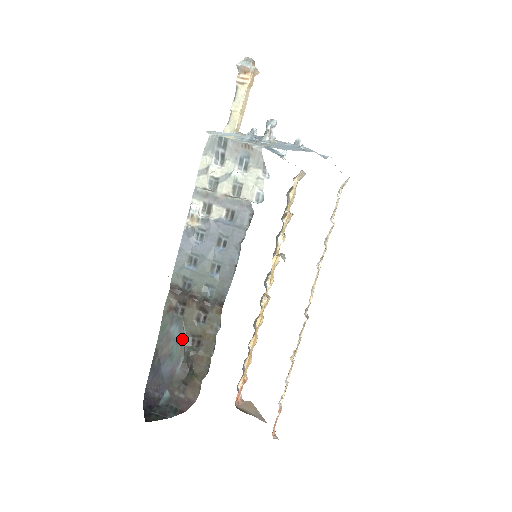
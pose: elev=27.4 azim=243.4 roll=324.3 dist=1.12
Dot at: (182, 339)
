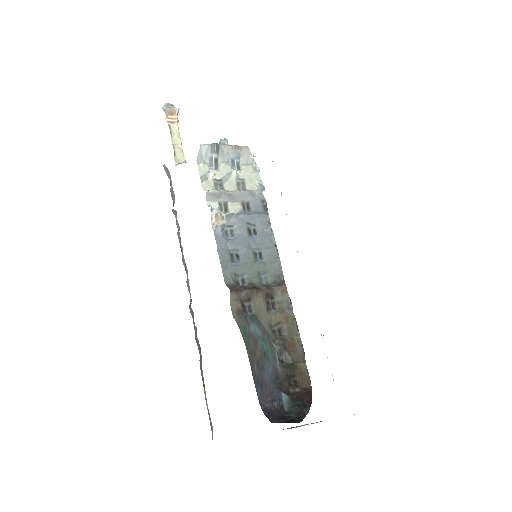
Dot at: (265, 334)
